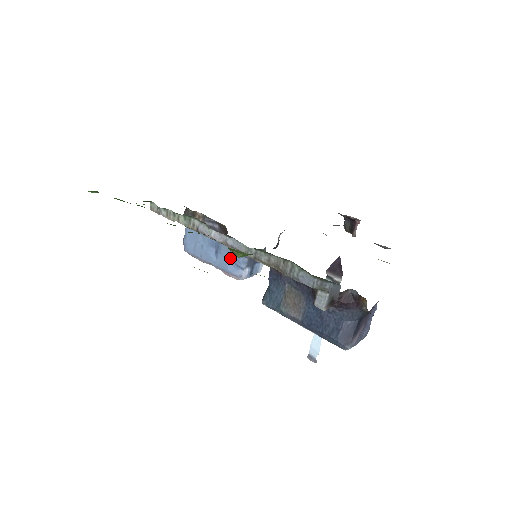
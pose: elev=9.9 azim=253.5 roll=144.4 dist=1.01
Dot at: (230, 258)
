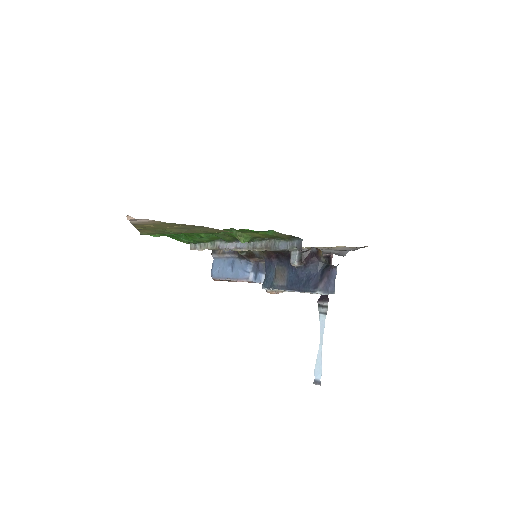
Dot at: (241, 268)
